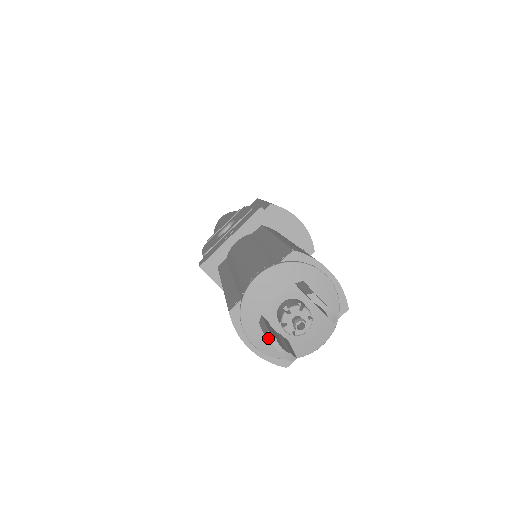
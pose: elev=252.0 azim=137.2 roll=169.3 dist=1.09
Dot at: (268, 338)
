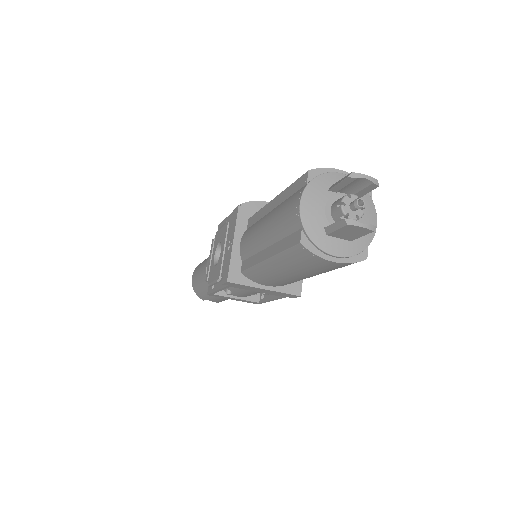
Dot at: (348, 223)
